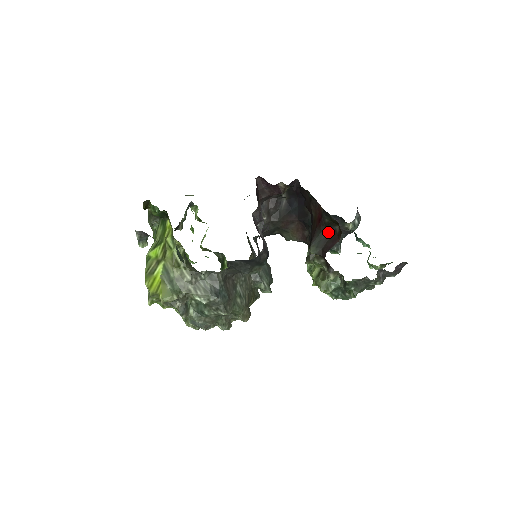
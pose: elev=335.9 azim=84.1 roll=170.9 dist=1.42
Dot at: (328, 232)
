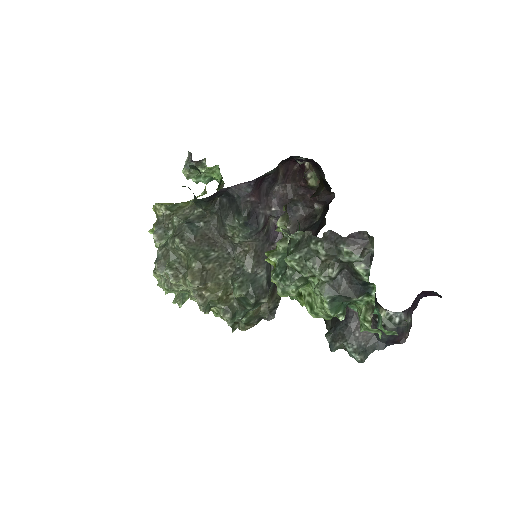
Dot at: occluded
